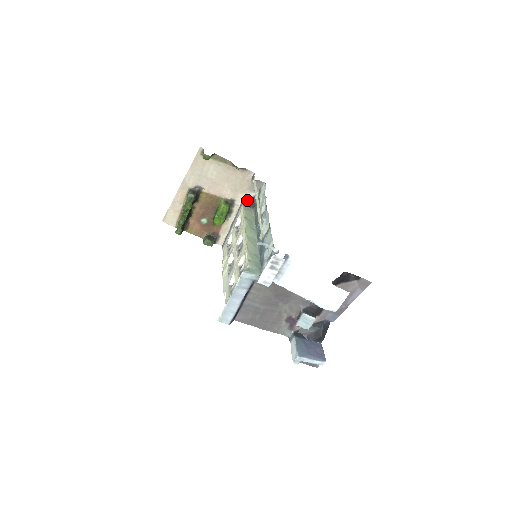
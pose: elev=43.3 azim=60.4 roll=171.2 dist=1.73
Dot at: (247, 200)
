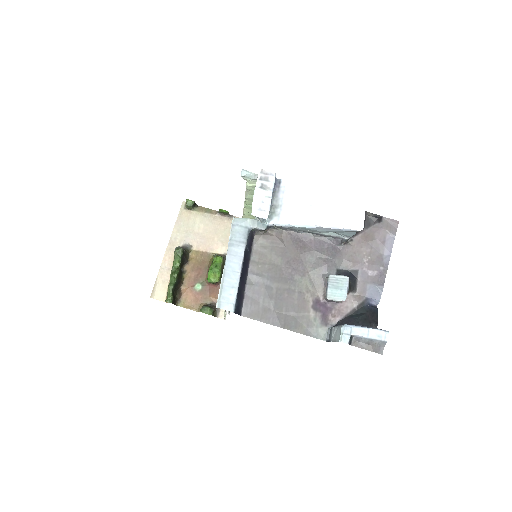
Dot at: occluded
